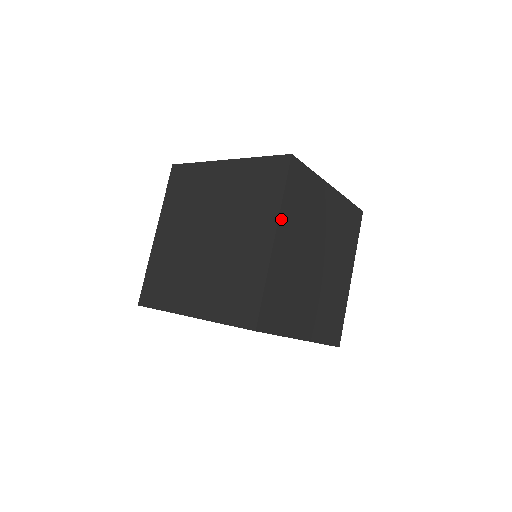
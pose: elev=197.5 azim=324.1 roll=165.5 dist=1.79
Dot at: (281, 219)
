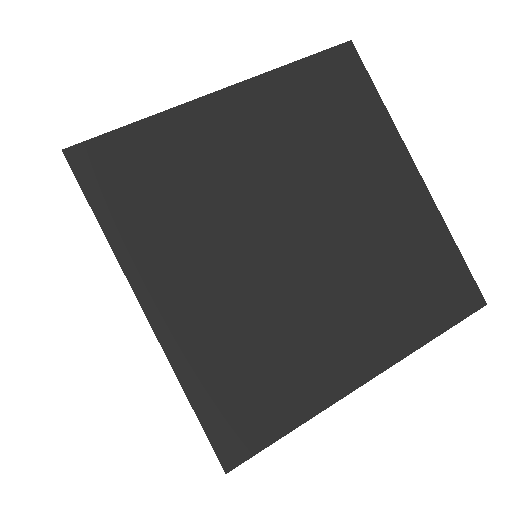
Dot at: (397, 142)
